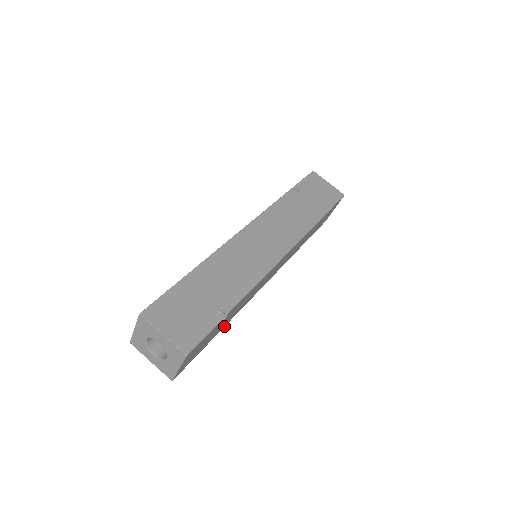
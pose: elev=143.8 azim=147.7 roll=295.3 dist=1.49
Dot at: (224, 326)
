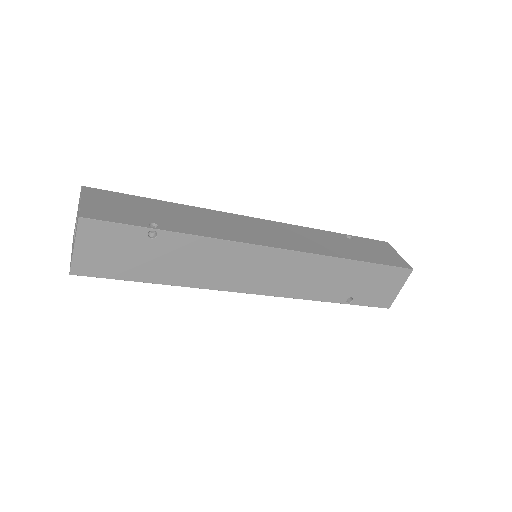
Dot at: (169, 283)
